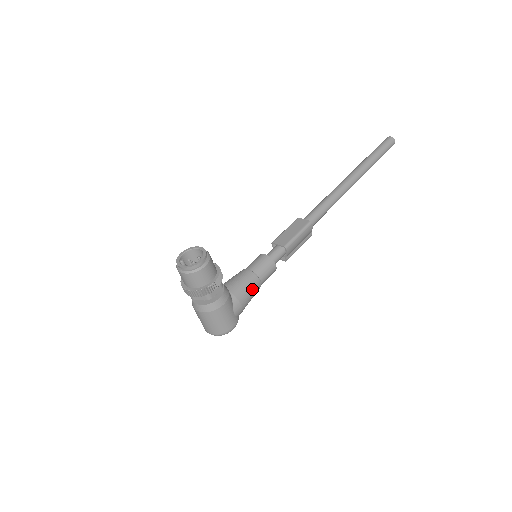
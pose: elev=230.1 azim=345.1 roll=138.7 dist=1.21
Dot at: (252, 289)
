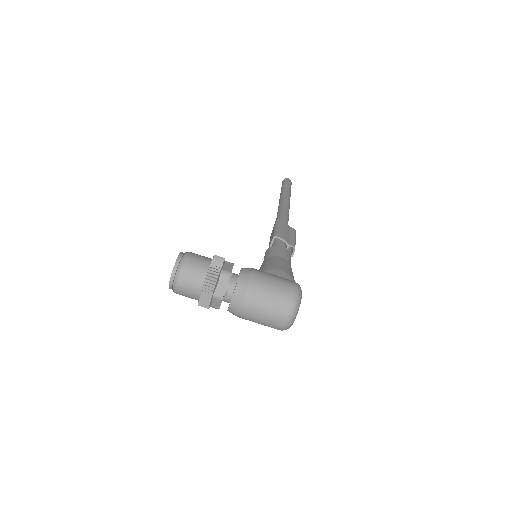
Dot at: (277, 261)
